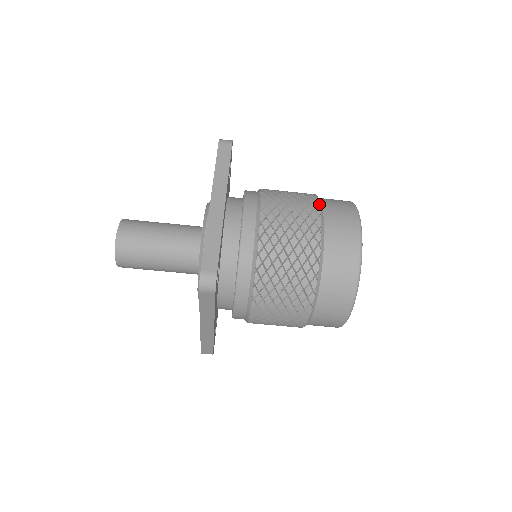
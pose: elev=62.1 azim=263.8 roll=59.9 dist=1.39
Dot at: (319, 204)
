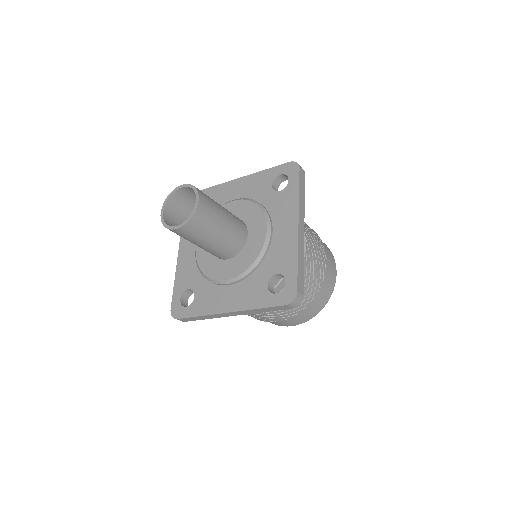
Dot at: occluded
